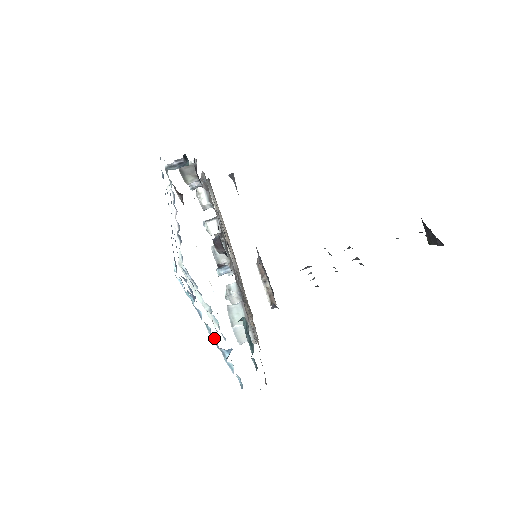
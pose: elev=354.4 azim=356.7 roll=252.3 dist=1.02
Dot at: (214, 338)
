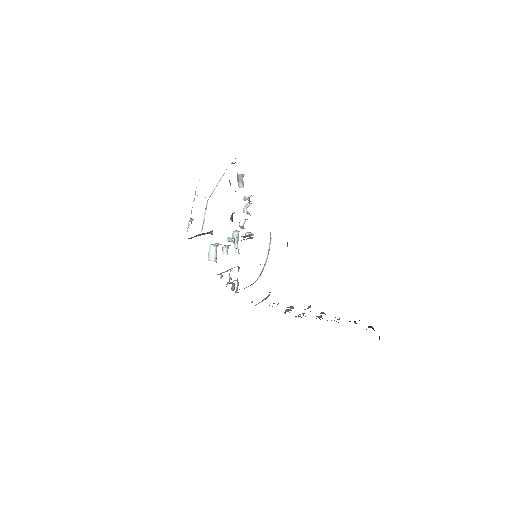
Dot at: occluded
